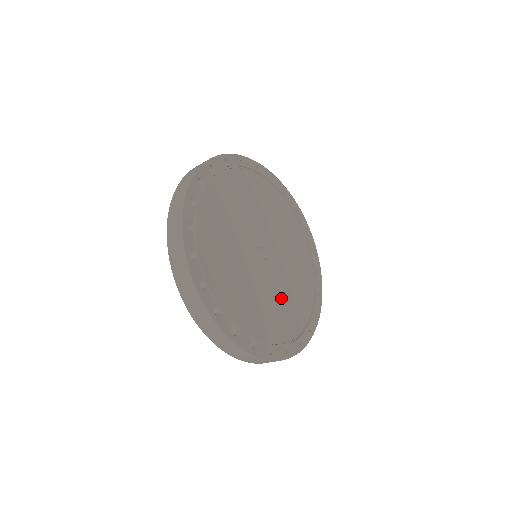
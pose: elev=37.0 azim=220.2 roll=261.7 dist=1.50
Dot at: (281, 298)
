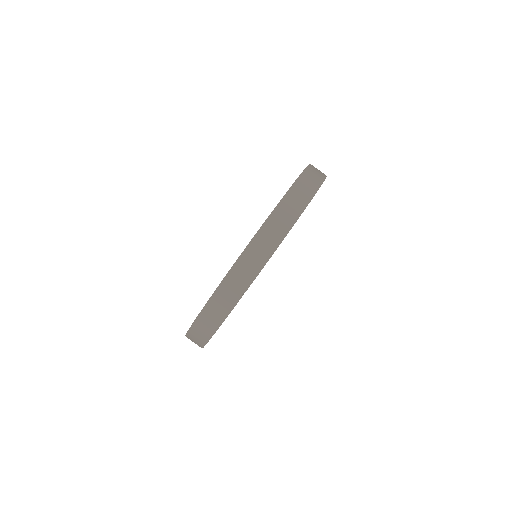
Dot at: occluded
